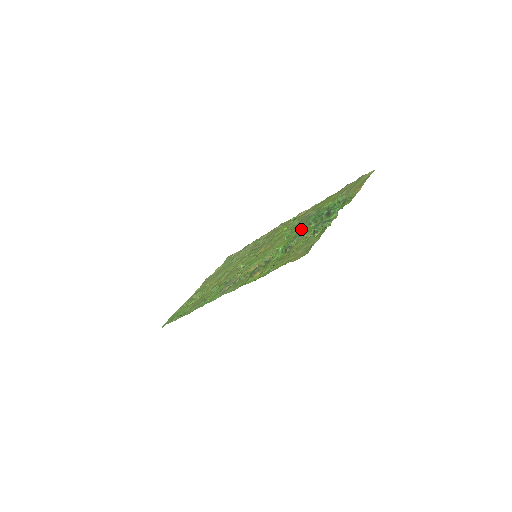
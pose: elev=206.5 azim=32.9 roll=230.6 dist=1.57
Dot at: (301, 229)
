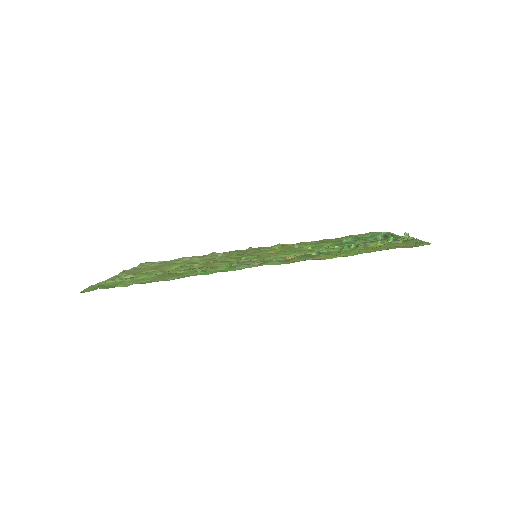
Dot at: (341, 243)
